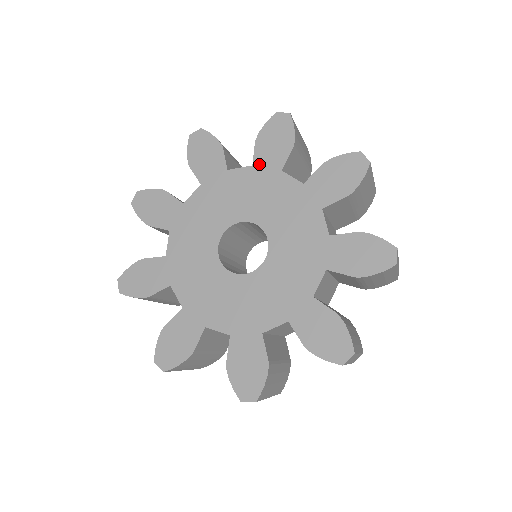
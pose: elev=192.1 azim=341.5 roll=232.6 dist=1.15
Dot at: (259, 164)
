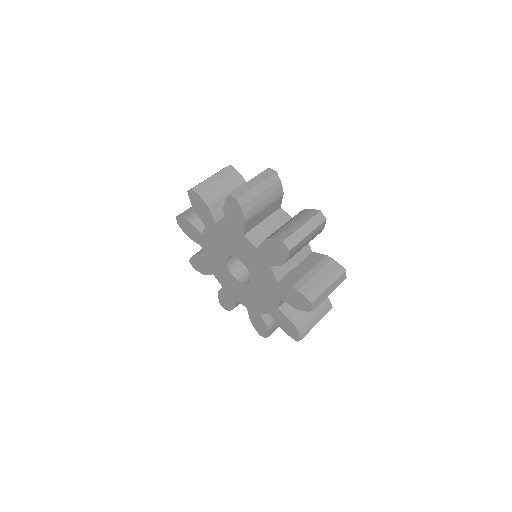
Dot at: (207, 224)
